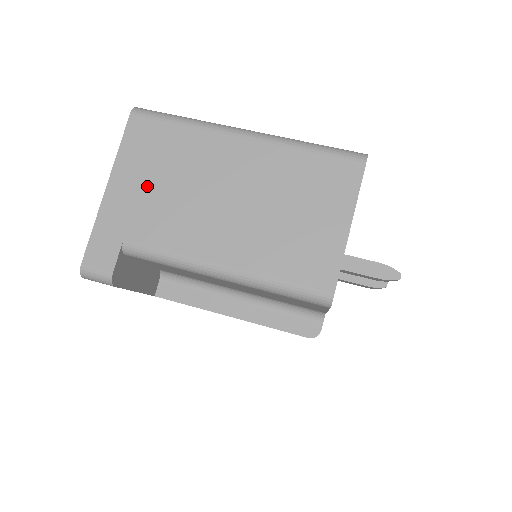
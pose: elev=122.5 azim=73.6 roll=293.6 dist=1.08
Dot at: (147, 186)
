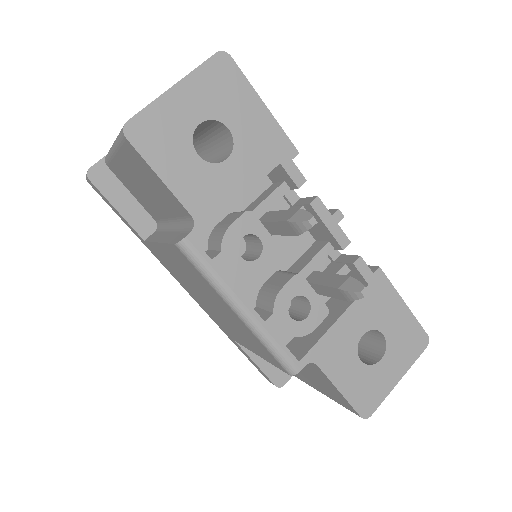
Dot at: occluded
